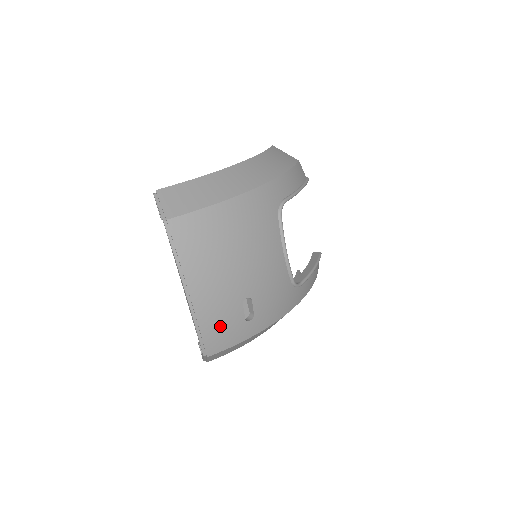
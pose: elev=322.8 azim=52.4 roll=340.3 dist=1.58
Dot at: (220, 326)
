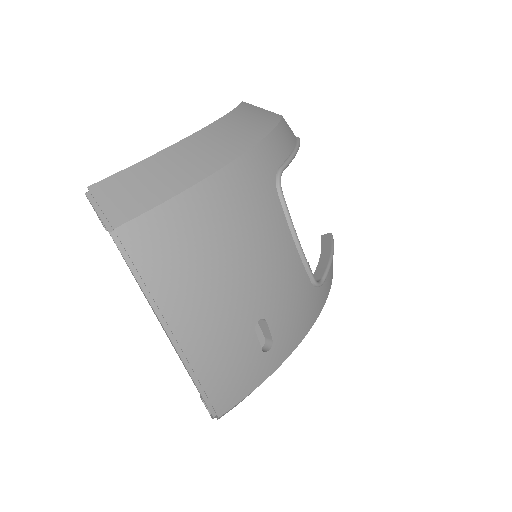
Dot at: (229, 370)
